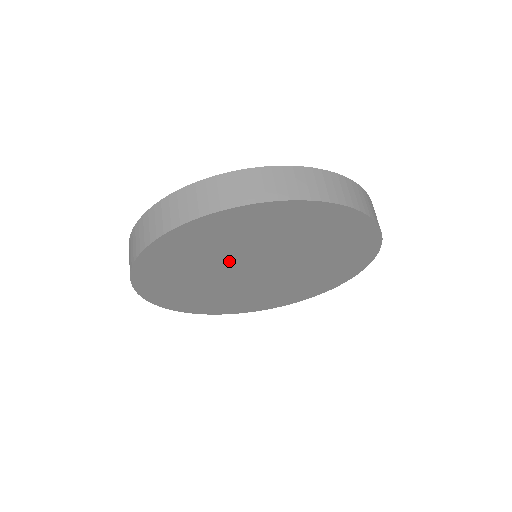
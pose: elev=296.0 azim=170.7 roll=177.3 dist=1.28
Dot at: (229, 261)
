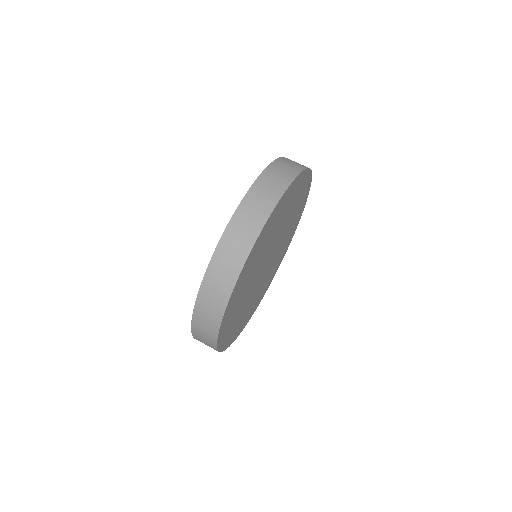
Dot at: (253, 281)
